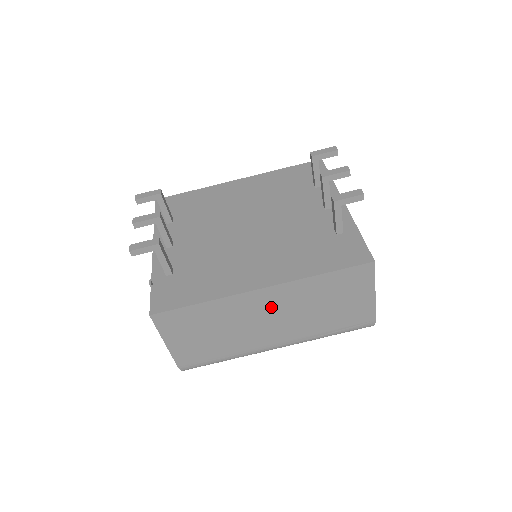
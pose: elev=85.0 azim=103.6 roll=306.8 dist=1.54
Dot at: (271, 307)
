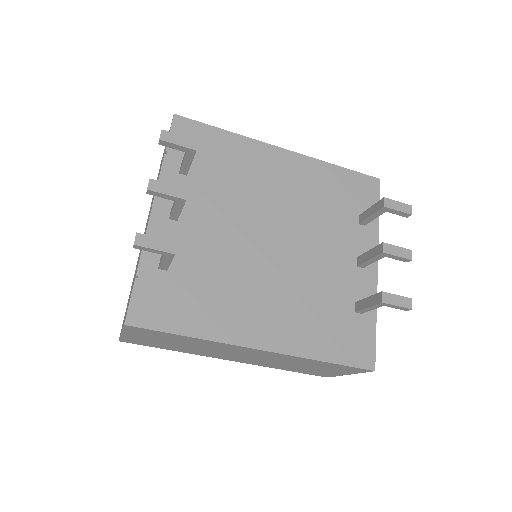
Dot at: (253, 354)
